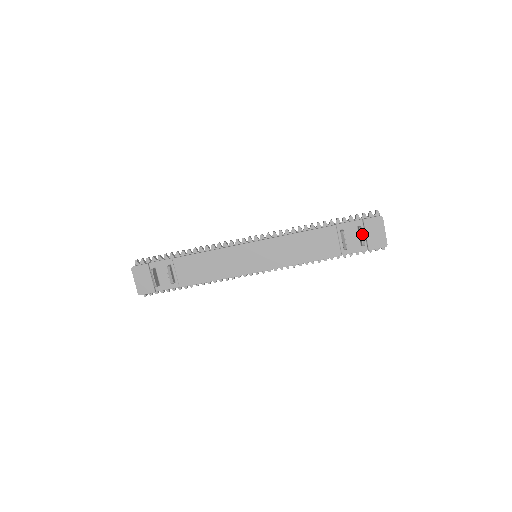
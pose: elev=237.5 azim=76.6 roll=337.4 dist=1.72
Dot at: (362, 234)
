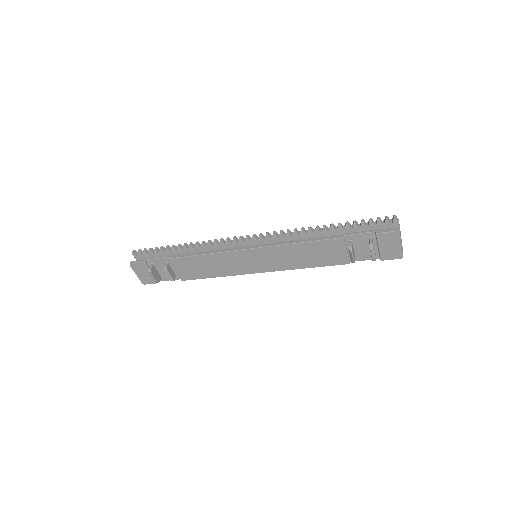
Dot at: (373, 251)
